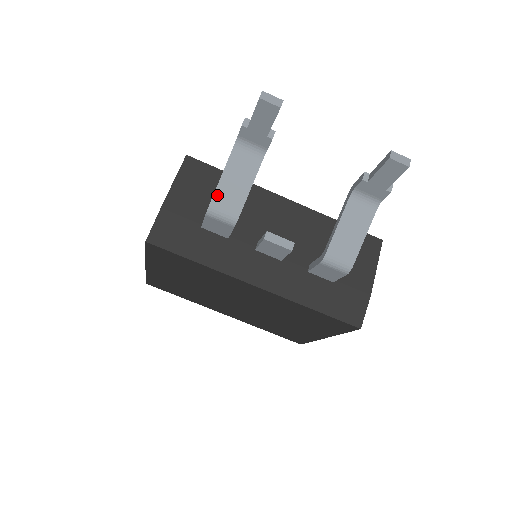
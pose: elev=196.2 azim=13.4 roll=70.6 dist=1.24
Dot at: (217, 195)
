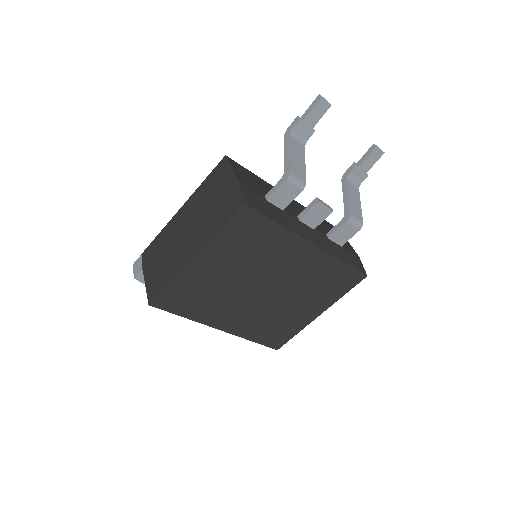
Dot at: (291, 165)
